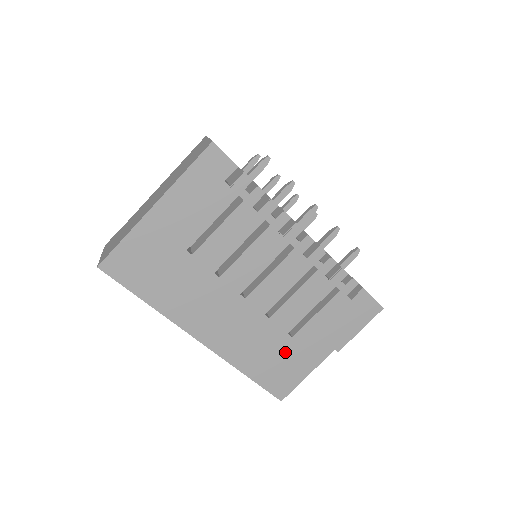
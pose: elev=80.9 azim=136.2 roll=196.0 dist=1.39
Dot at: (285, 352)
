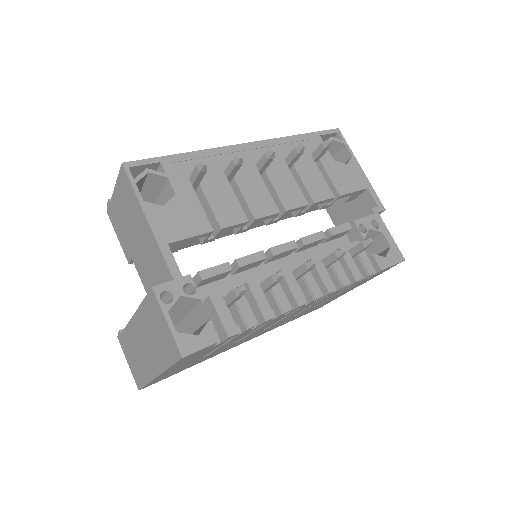
Dot at: occluded
